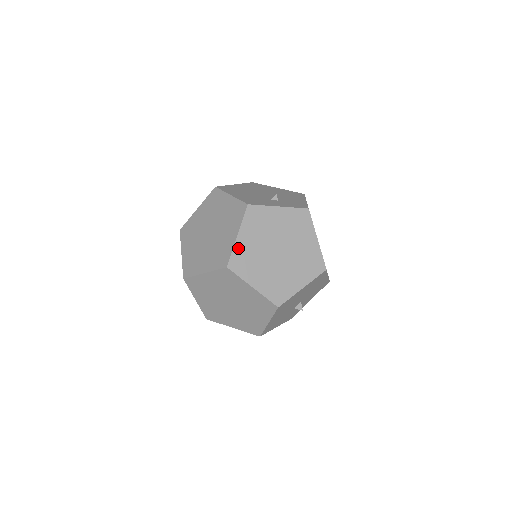
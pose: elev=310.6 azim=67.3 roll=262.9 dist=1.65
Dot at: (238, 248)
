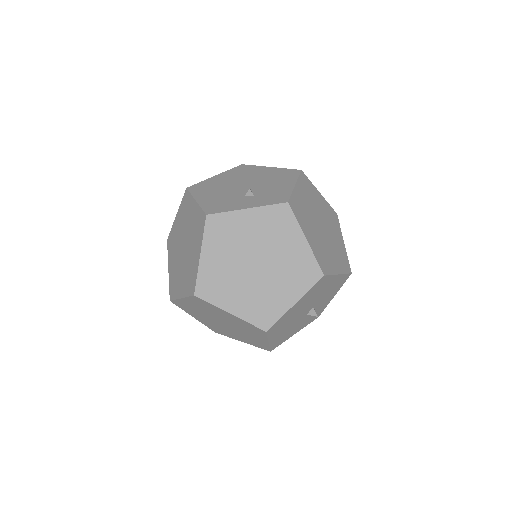
Dot at: (204, 270)
